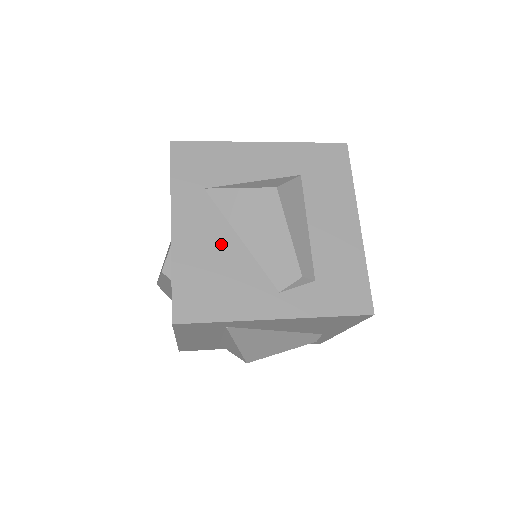
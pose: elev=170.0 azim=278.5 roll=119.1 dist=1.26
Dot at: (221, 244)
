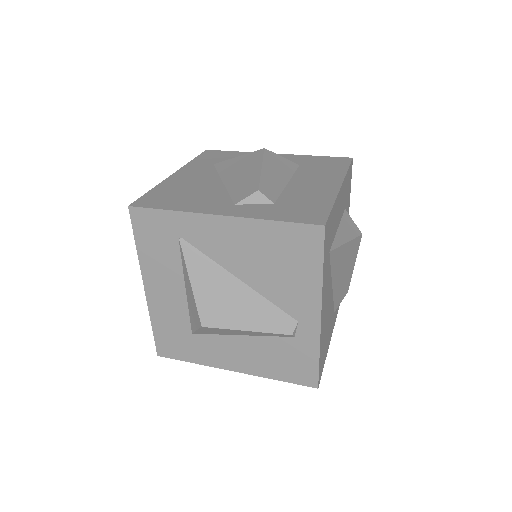
Dot at: (204, 182)
